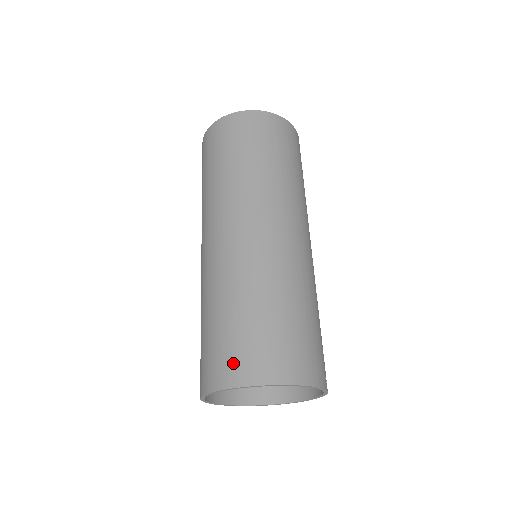
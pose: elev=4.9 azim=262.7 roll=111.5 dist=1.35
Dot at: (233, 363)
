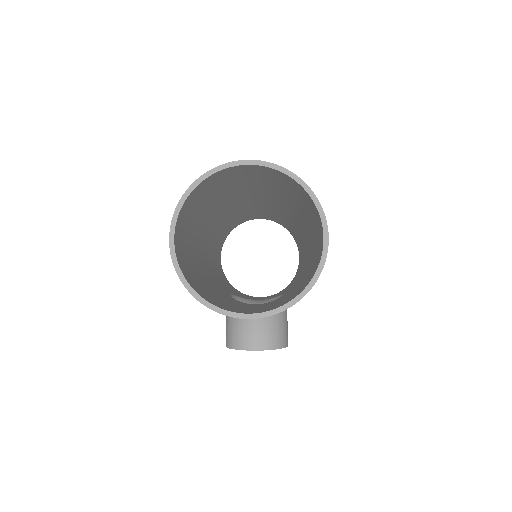
Dot at: occluded
